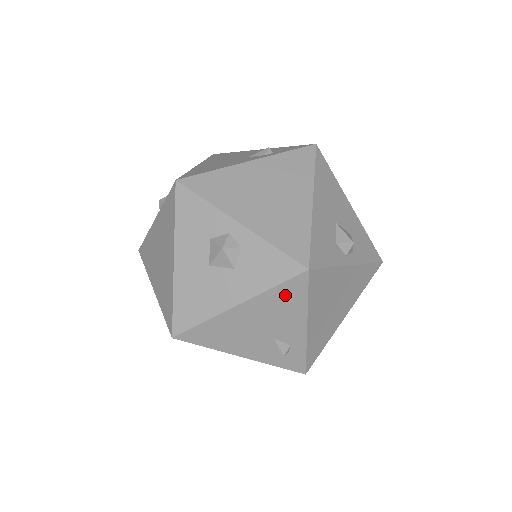
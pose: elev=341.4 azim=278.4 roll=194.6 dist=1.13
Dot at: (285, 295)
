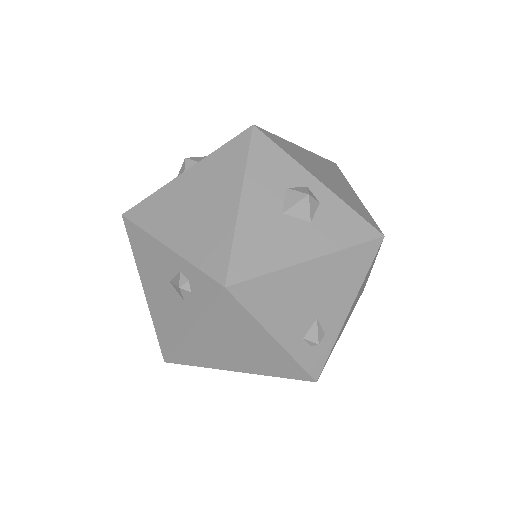
Dot at: (354, 261)
